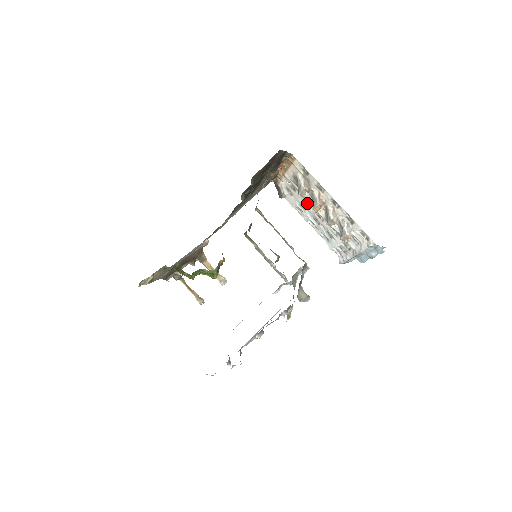
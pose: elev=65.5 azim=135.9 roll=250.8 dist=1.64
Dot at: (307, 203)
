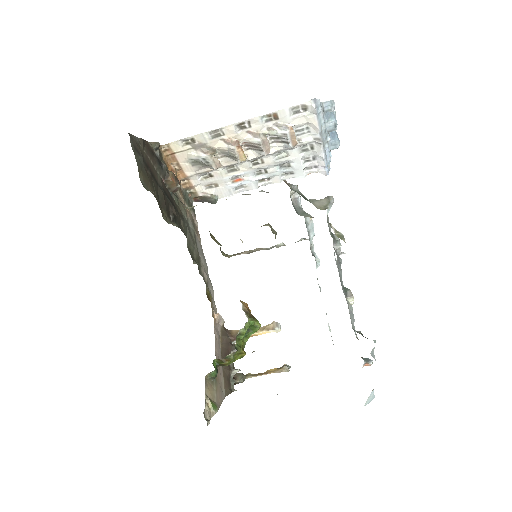
Dot at: (233, 169)
